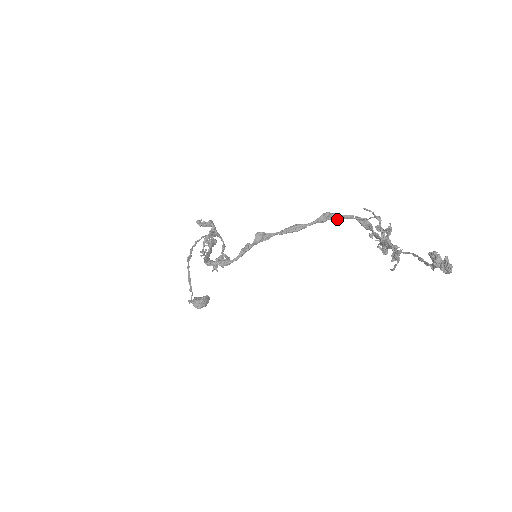
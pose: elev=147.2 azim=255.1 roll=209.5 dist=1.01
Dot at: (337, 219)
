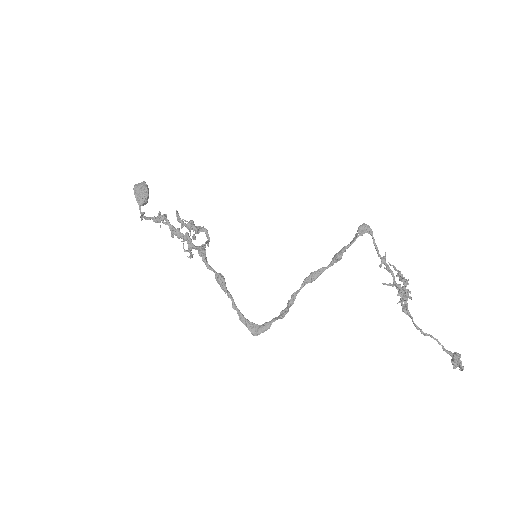
Dot at: (346, 248)
